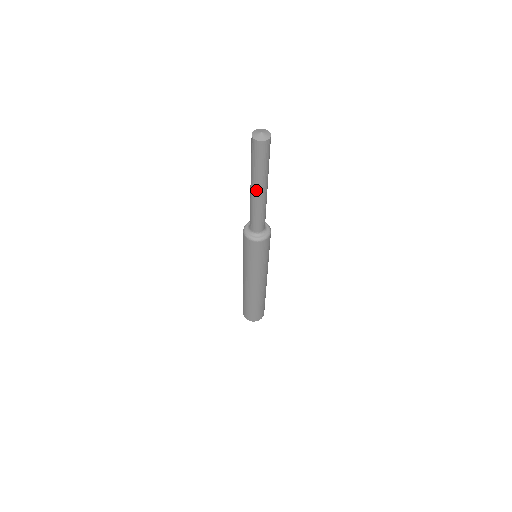
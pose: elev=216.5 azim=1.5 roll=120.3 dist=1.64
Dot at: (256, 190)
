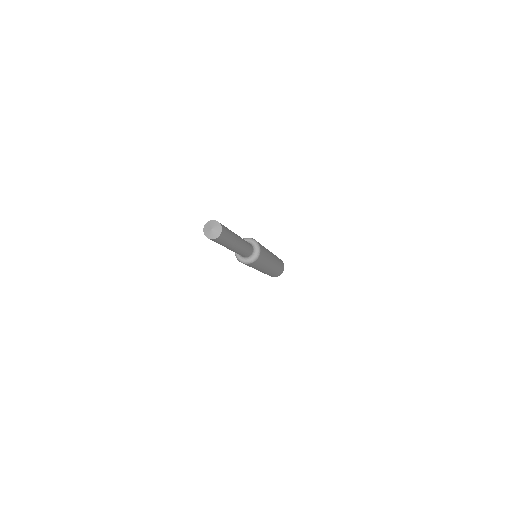
Dot at: (233, 249)
